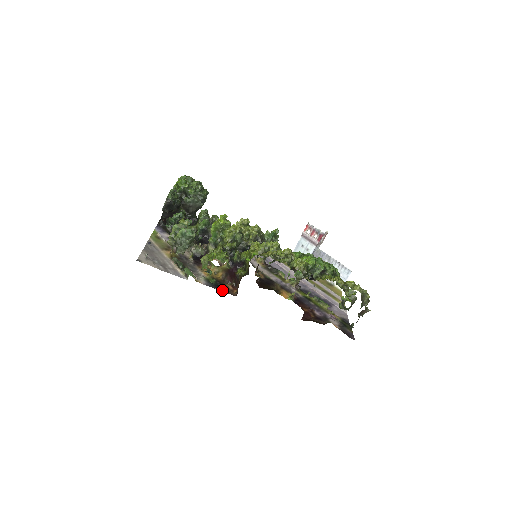
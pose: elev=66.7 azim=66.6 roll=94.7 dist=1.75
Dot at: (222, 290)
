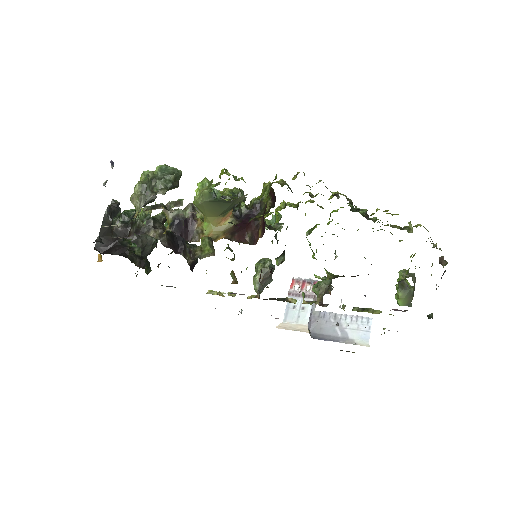
Dot at: occluded
